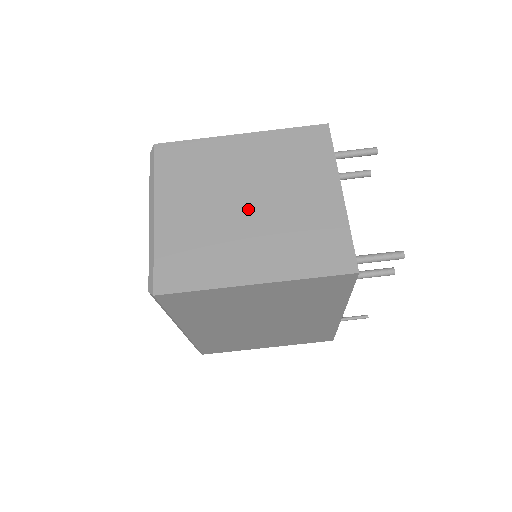
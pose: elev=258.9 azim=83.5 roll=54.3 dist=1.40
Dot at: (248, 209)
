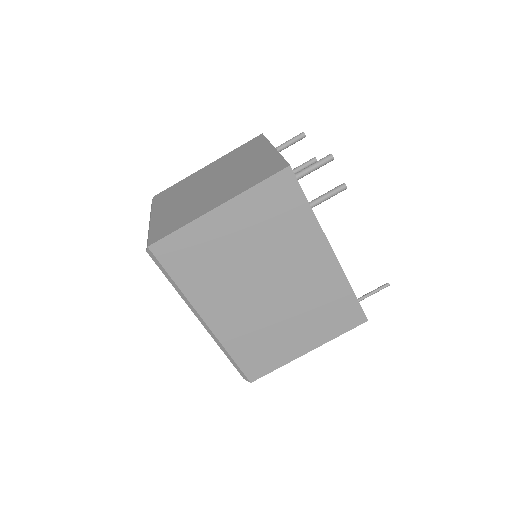
Dot at: (212, 185)
